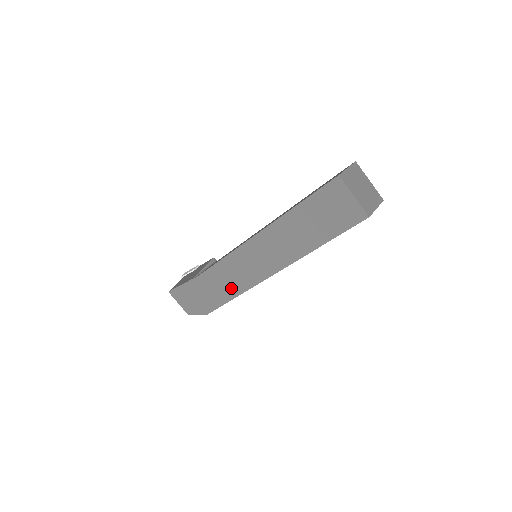
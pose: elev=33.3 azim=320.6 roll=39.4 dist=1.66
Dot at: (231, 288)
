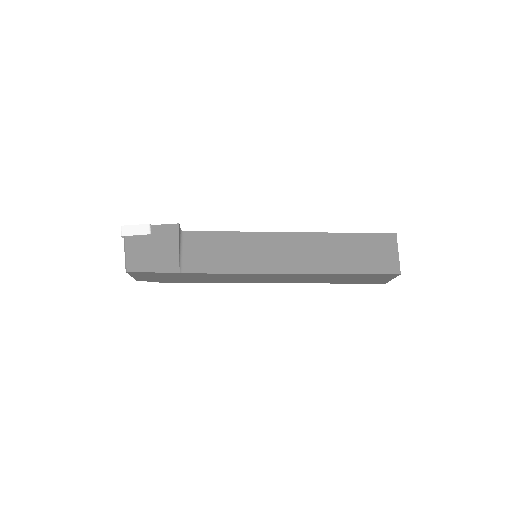
Dot at: (221, 281)
